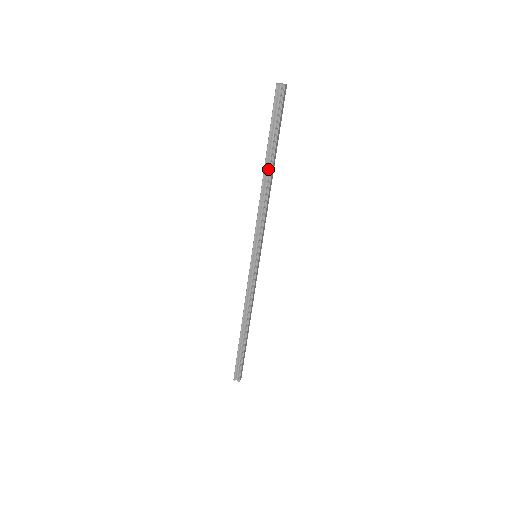
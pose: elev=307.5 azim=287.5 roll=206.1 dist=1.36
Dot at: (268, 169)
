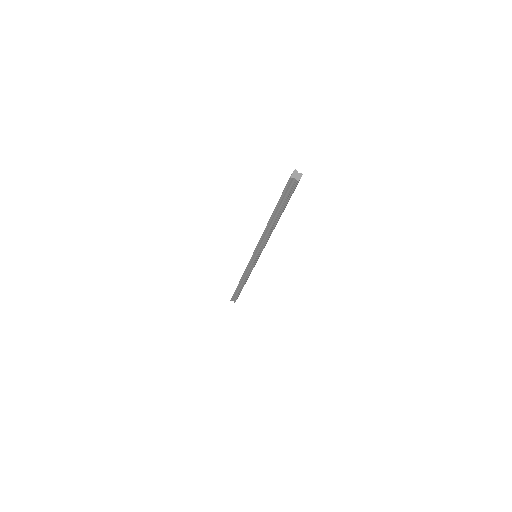
Dot at: (273, 221)
